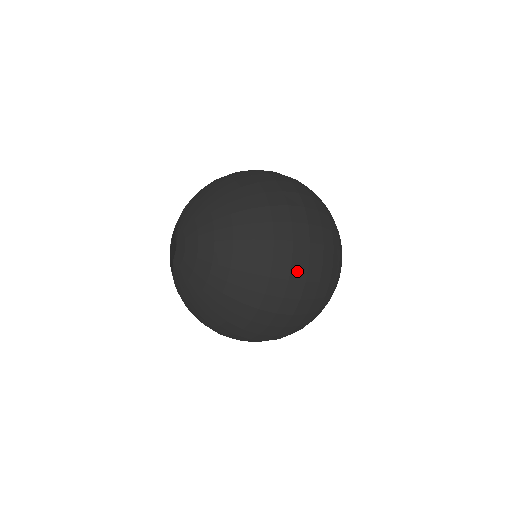
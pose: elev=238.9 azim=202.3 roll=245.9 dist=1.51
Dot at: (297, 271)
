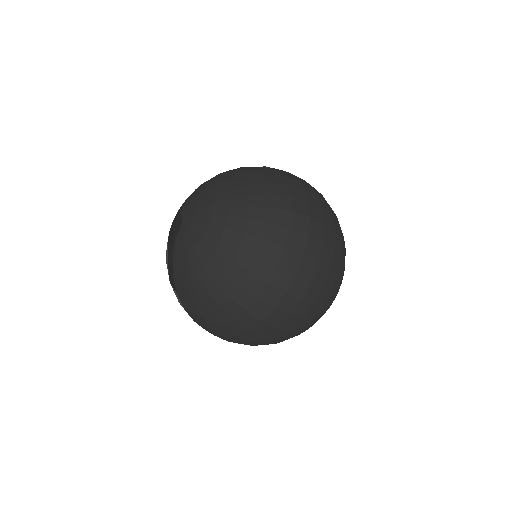
Dot at: (315, 229)
